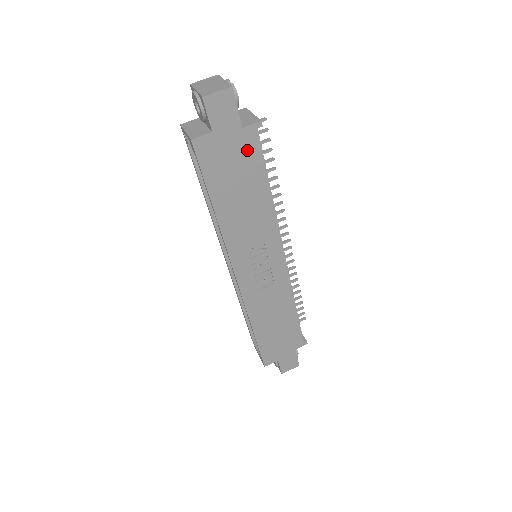
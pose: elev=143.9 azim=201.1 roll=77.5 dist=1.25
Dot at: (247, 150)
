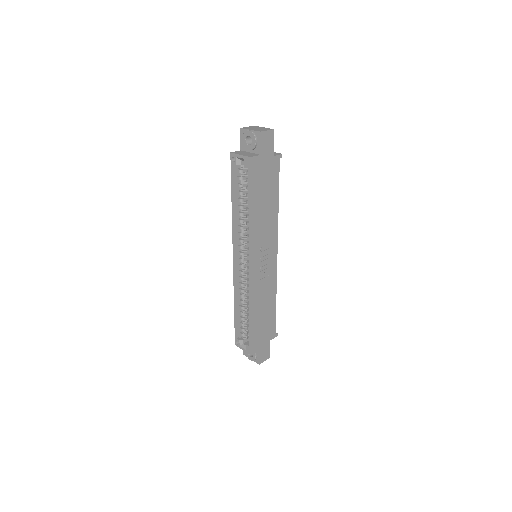
Dot at: (273, 171)
